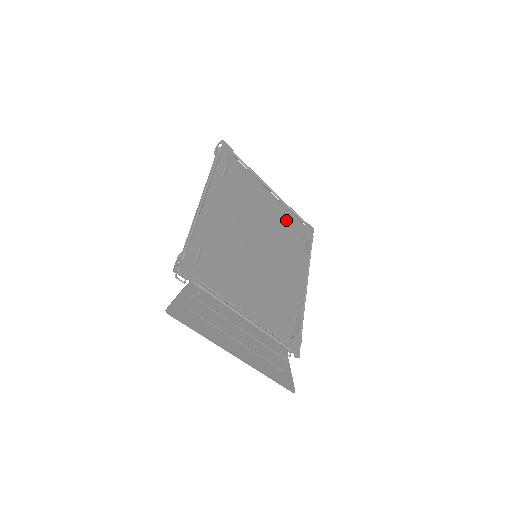
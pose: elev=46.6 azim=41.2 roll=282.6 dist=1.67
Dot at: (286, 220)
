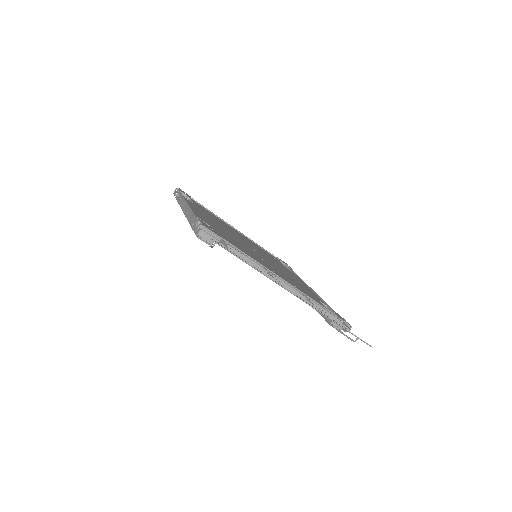
Dot at: (261, 249)
